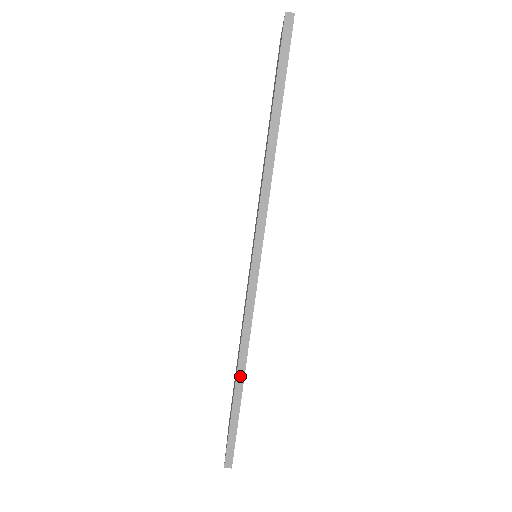
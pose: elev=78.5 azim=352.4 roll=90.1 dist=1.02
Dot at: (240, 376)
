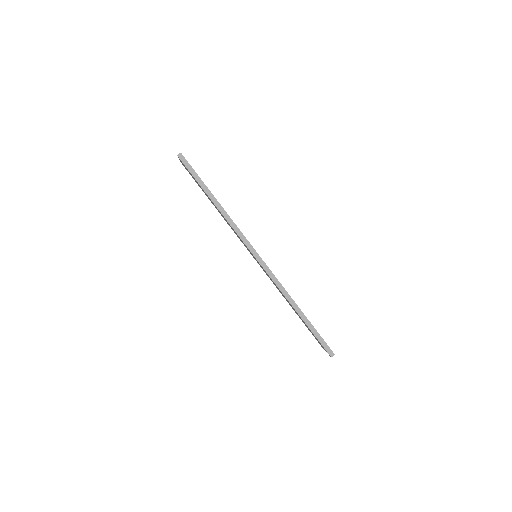
Dot at: (297, 309)
